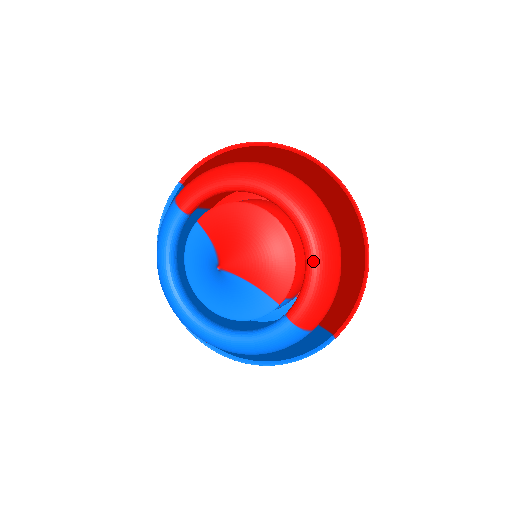
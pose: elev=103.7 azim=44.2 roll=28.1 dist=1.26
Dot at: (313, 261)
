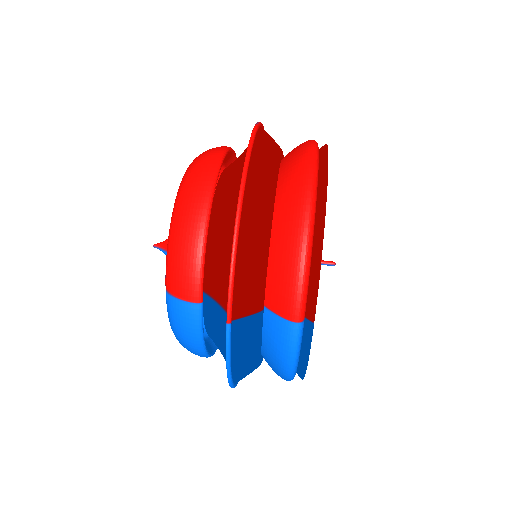
Dot at: (173, 210)
